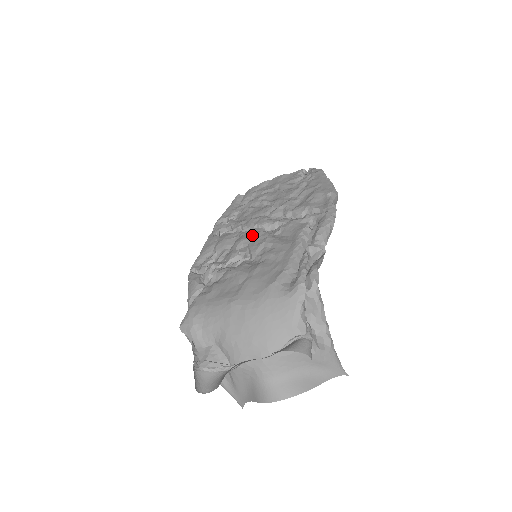
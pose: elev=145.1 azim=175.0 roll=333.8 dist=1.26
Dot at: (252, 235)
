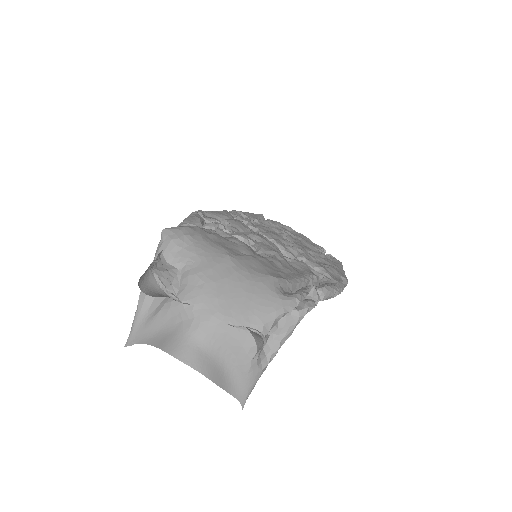
Dot at: (268, 240)
